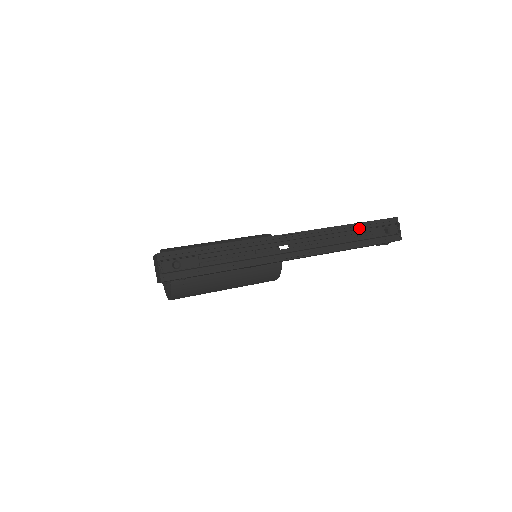
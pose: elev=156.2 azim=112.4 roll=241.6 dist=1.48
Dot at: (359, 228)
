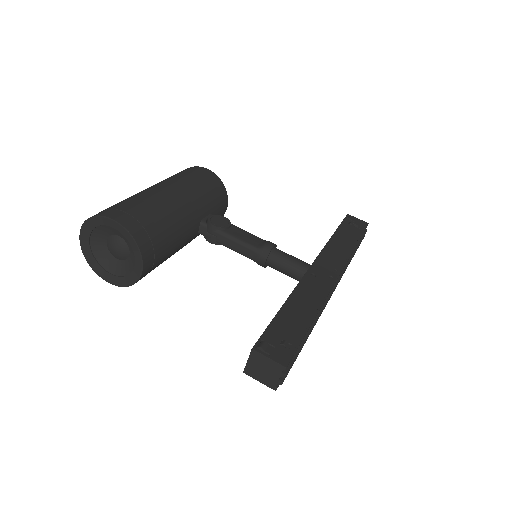
Dot at: occluded
